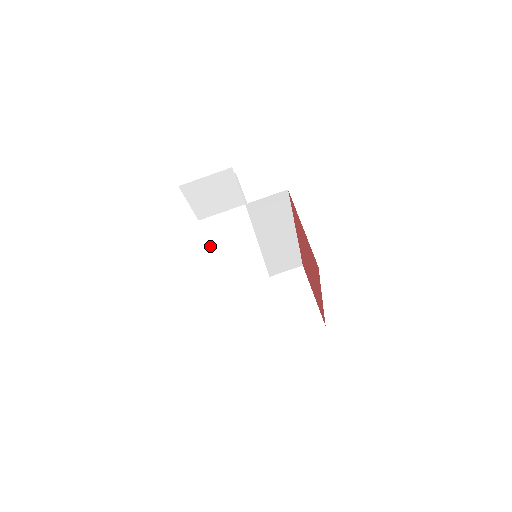
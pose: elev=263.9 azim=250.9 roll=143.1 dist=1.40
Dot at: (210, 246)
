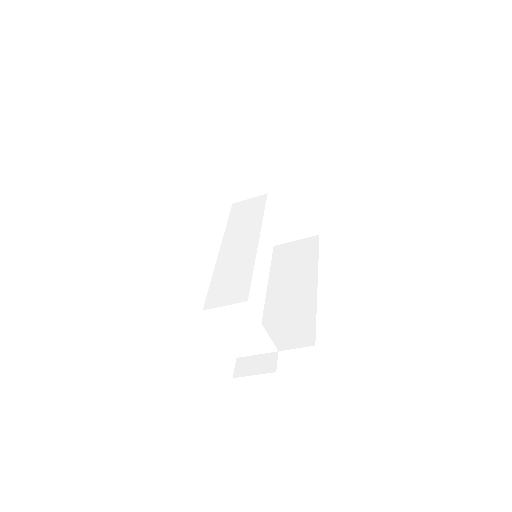
Dot at: (223, 327)
